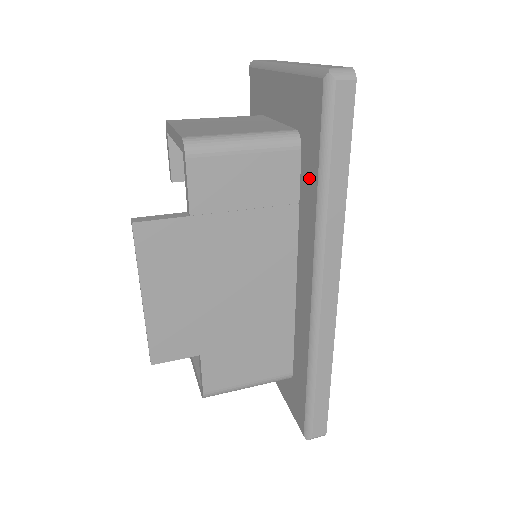
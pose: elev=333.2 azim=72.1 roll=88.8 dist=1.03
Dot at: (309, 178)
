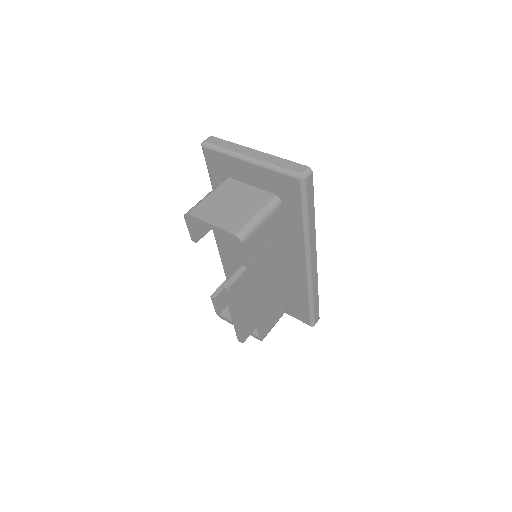
Dot at: (294, 218)
